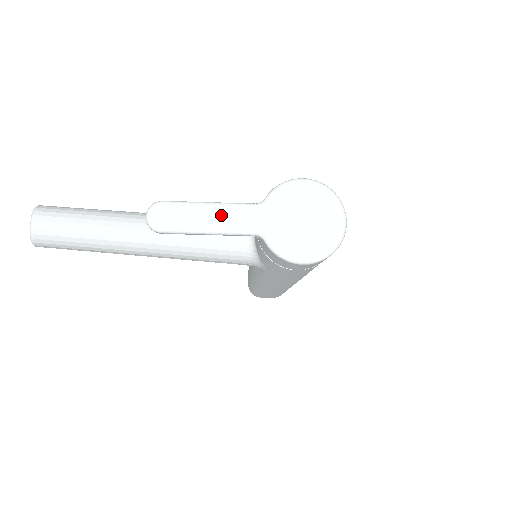
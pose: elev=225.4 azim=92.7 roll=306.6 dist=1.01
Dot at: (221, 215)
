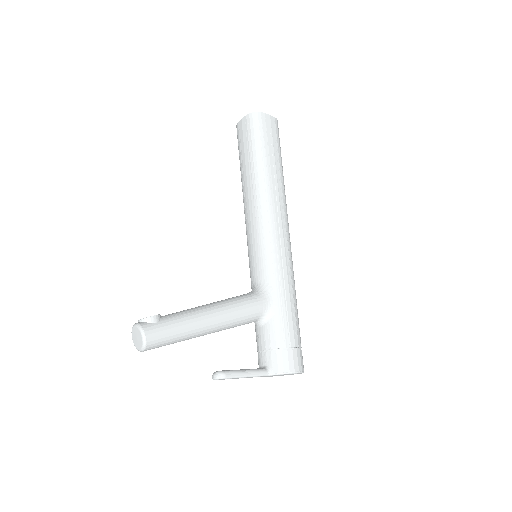
Dot at: occluded
